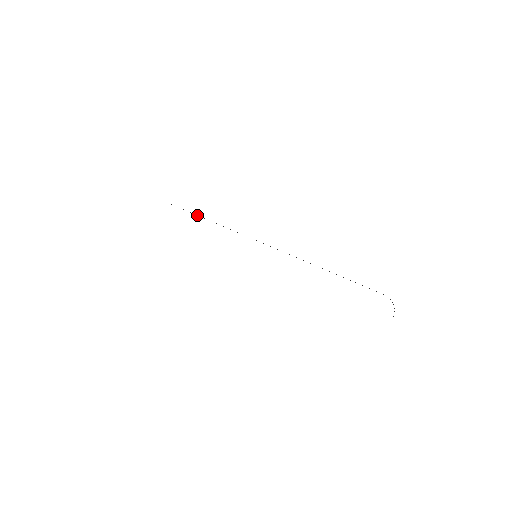
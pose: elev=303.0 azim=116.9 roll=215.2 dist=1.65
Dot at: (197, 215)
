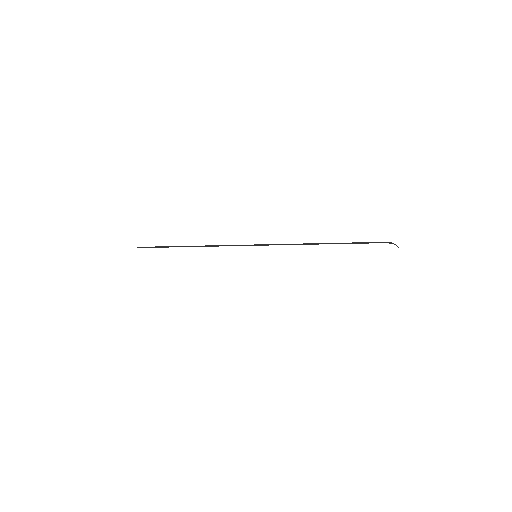
Dot at: occluded
